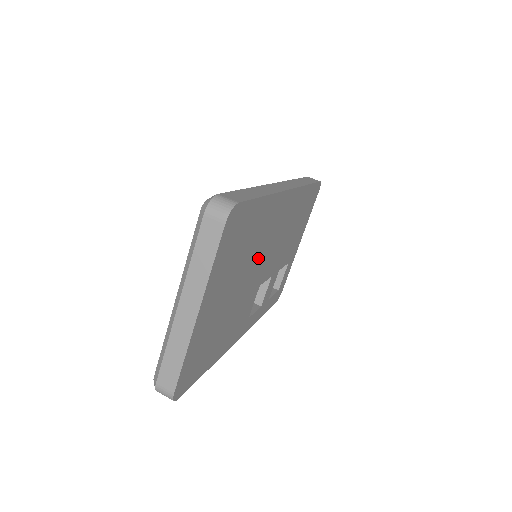
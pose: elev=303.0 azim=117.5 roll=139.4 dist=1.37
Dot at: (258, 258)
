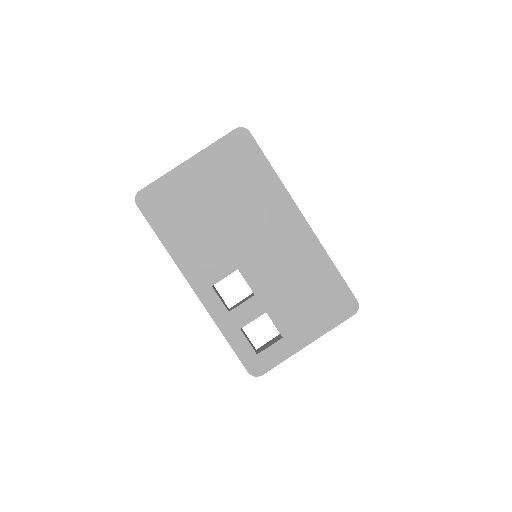
Dot at: (248, 225)
